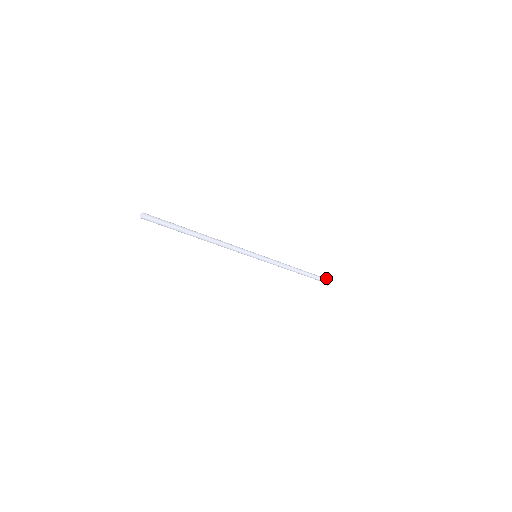
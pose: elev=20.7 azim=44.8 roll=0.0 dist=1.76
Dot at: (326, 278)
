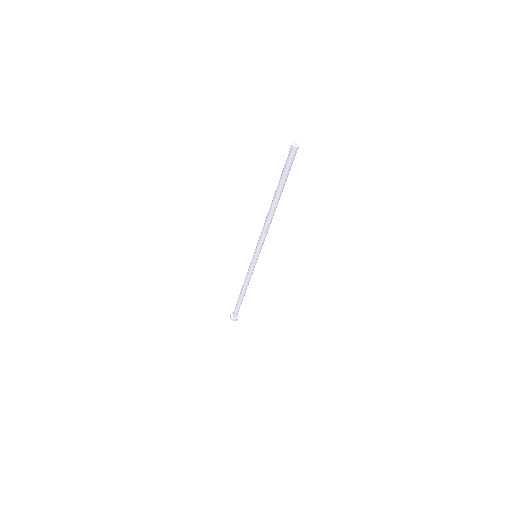
Dot at: occluded
